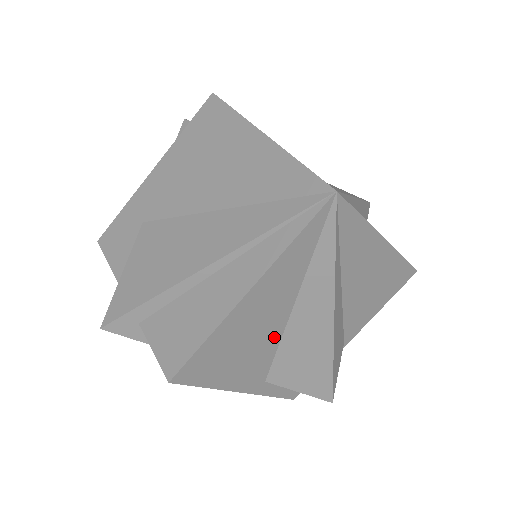
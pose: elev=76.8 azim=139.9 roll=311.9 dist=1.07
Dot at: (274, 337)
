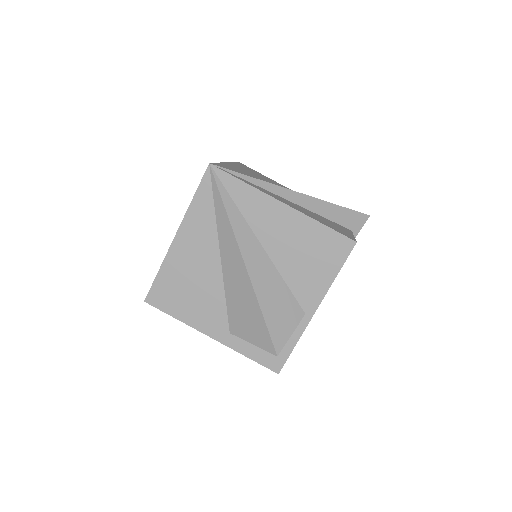
Dot at: (216, 284)
